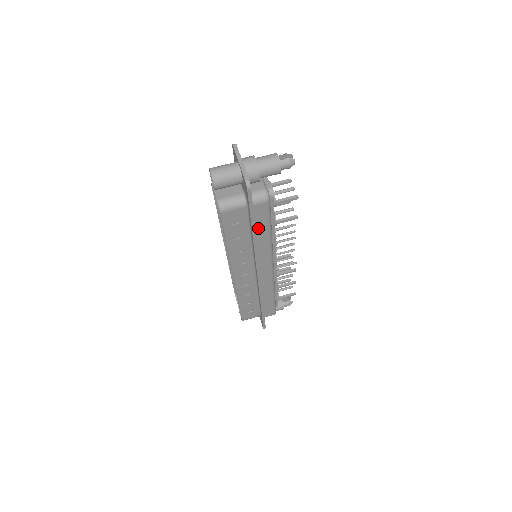
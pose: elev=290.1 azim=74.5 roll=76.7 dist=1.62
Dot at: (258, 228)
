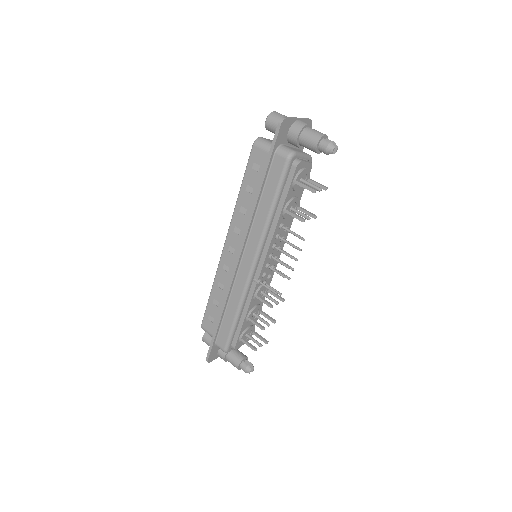
Dot at: (267, 189)
